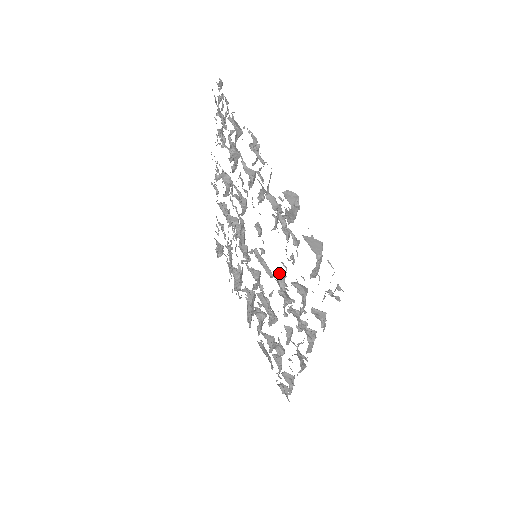
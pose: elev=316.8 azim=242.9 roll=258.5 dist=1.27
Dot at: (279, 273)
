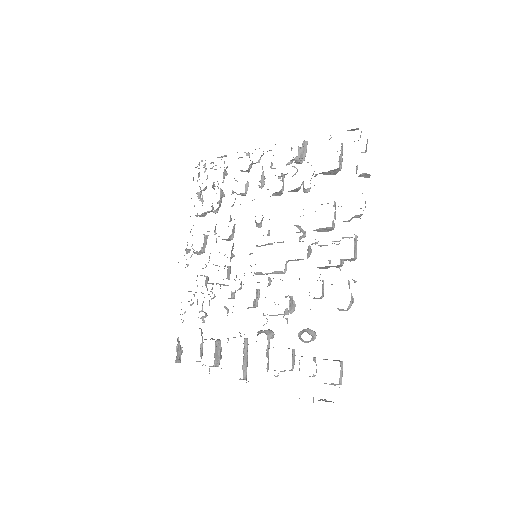
Dot at: (295, 225)
